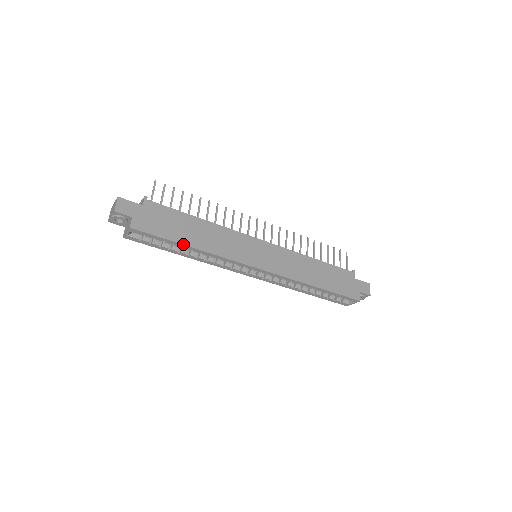
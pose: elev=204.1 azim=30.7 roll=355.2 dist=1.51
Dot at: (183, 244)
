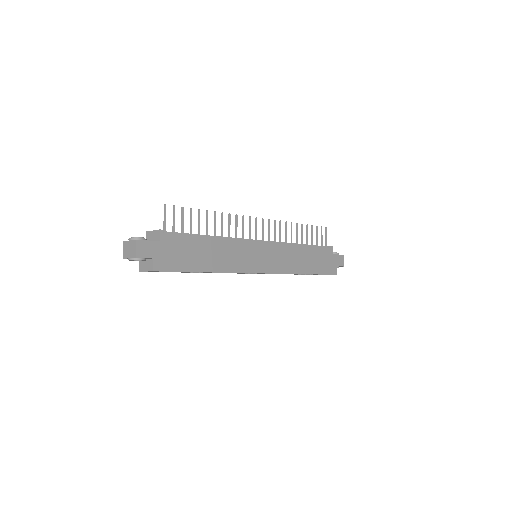
Dot at: (200, 271)
